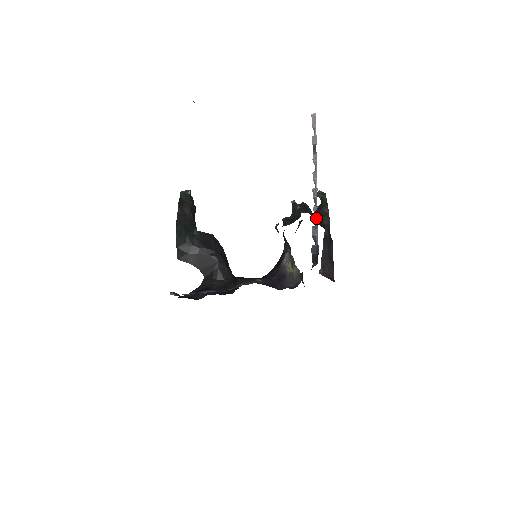
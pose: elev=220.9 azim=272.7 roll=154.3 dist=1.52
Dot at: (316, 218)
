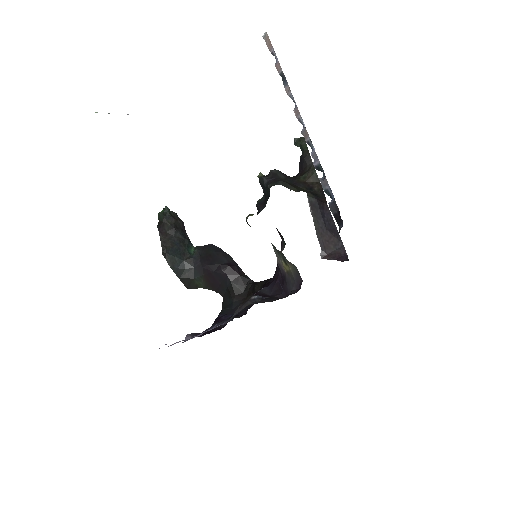
Dot at: (296, 181)
